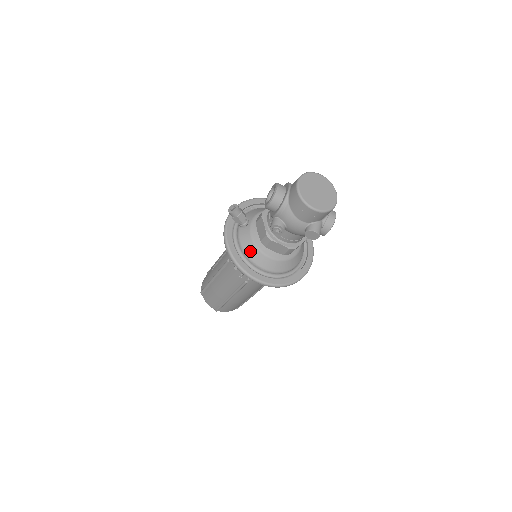
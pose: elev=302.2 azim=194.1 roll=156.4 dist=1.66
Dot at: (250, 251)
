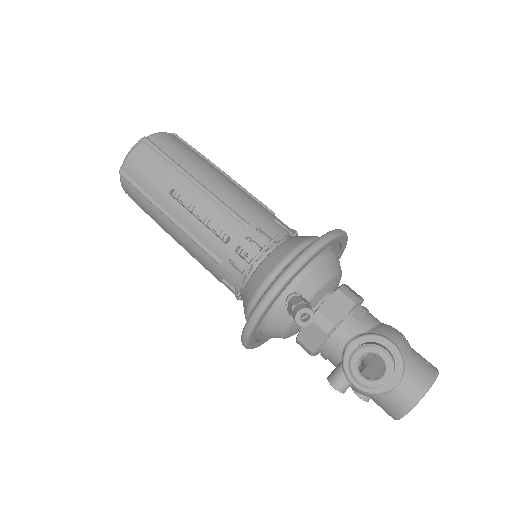
Dot at: (273, 333)
